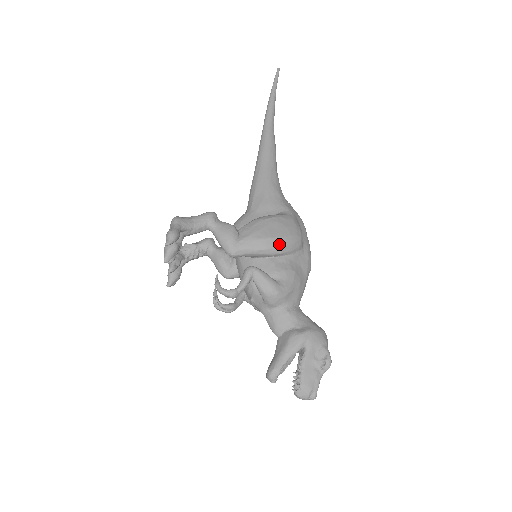
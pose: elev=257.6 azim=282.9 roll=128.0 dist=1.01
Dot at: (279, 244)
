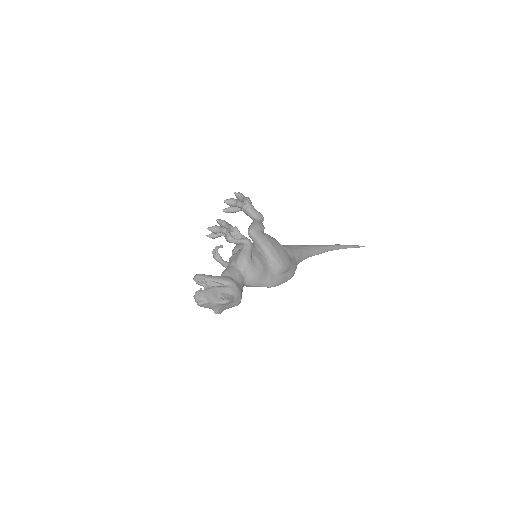
Dot at: (272, 252)
